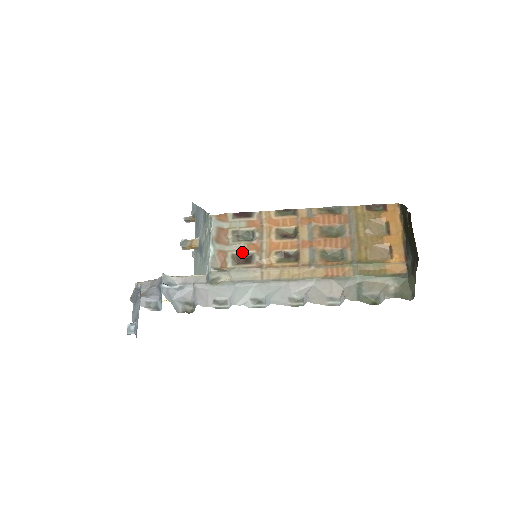
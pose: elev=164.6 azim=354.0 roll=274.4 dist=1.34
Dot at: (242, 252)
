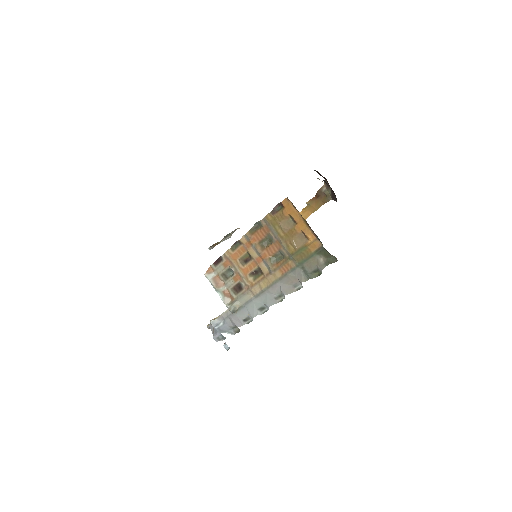
Dot at: (234, 285)
